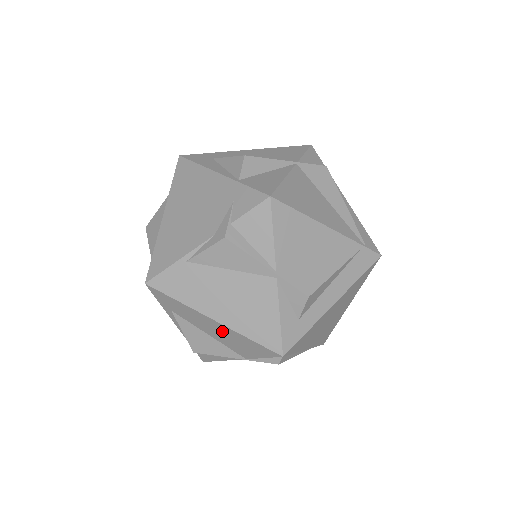
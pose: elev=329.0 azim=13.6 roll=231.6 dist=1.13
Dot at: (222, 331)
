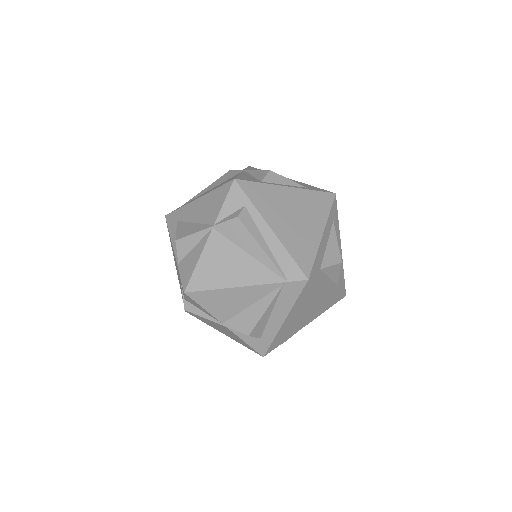
Dot at: occluded
